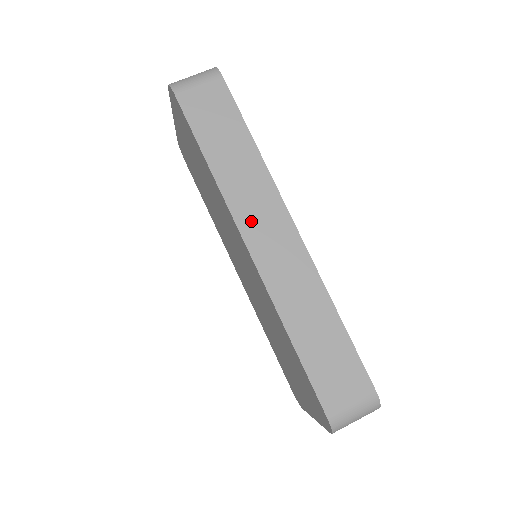
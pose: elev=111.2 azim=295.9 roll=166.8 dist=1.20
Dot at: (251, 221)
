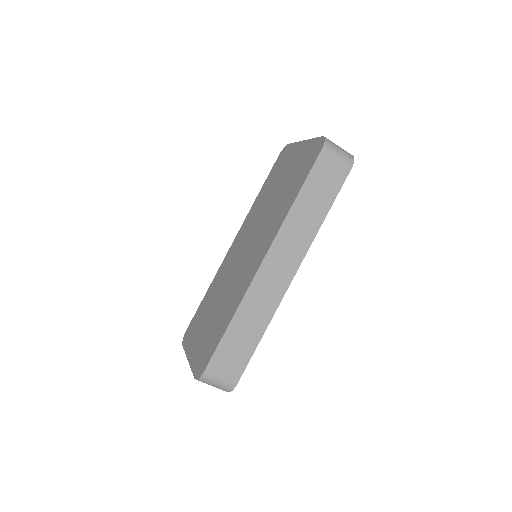
Dot at: (280, 250)
